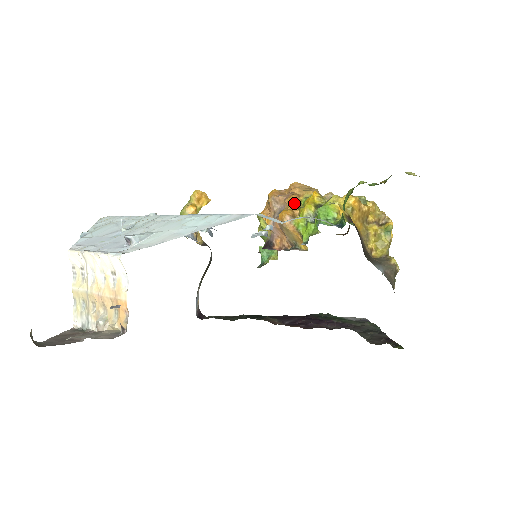
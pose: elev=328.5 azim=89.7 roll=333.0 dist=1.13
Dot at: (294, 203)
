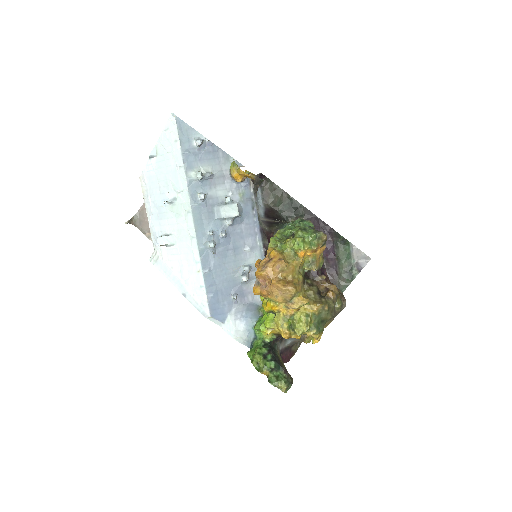
Dot at: (262, 296)
